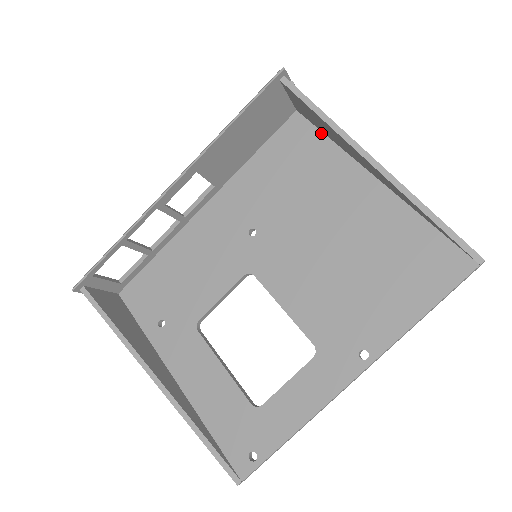
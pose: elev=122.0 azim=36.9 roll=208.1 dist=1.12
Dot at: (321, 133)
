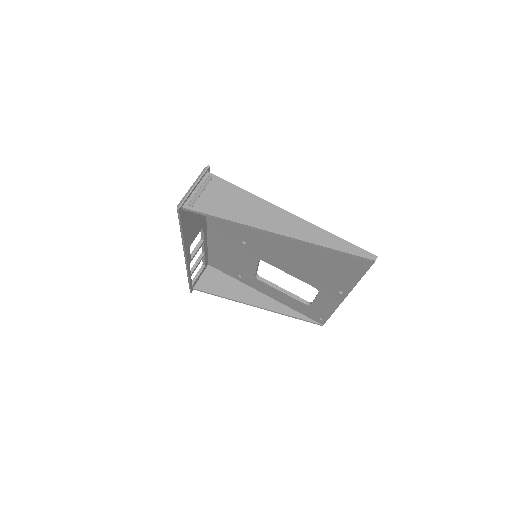
Dot at: occluded
